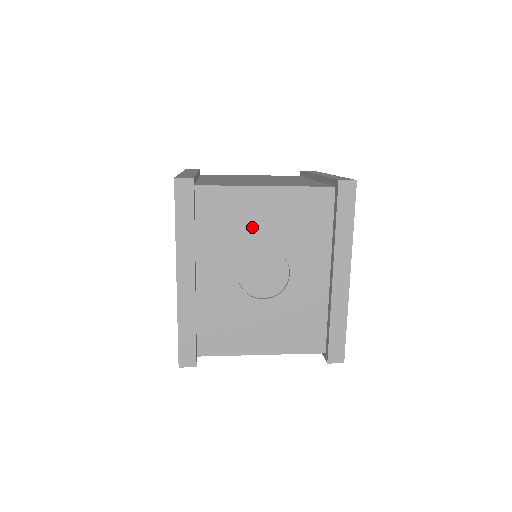
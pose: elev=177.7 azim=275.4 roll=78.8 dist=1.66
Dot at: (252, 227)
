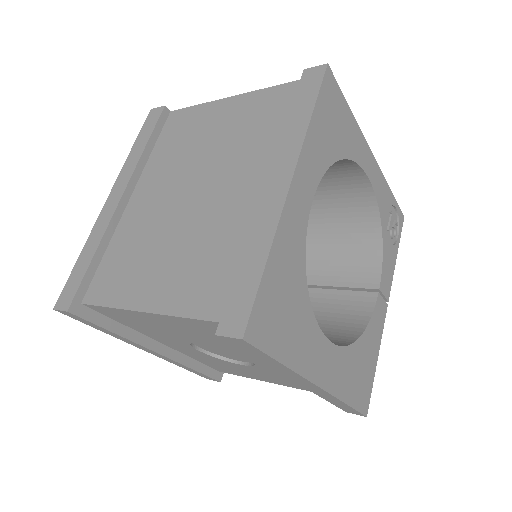
Dot at: (171, 331)
